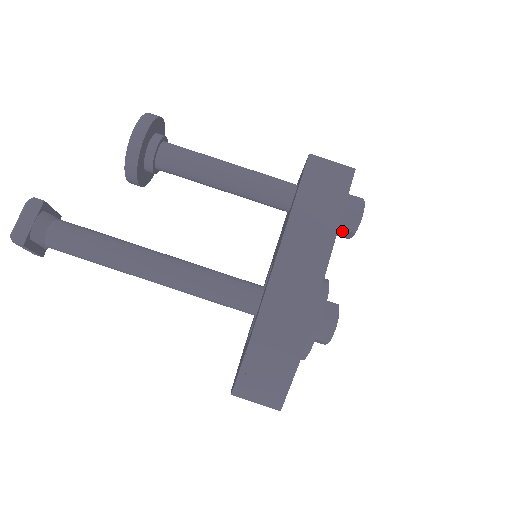
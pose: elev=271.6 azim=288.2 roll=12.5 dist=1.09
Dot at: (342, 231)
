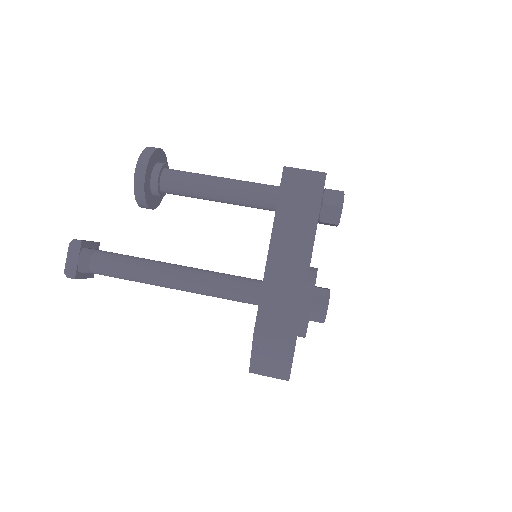
Dot at: (327, 223)
